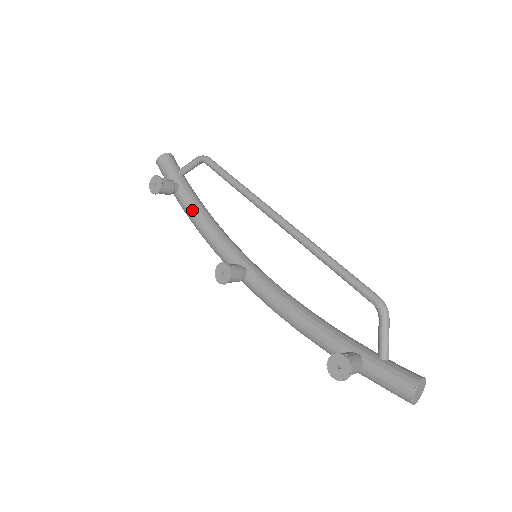
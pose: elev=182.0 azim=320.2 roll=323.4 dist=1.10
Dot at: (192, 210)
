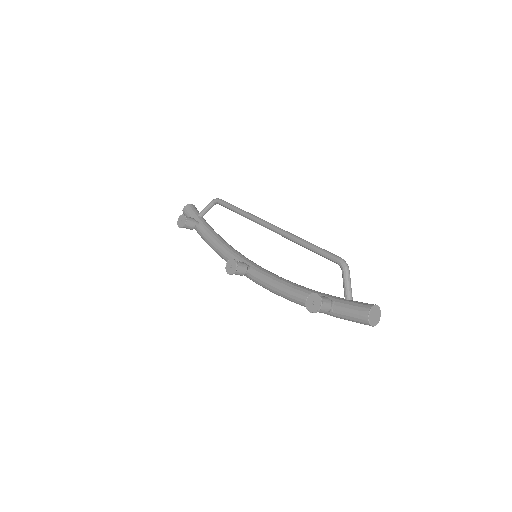
Dot at: (209, 236)
